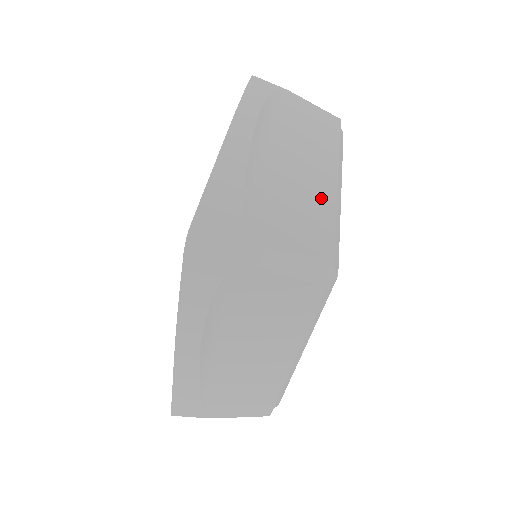
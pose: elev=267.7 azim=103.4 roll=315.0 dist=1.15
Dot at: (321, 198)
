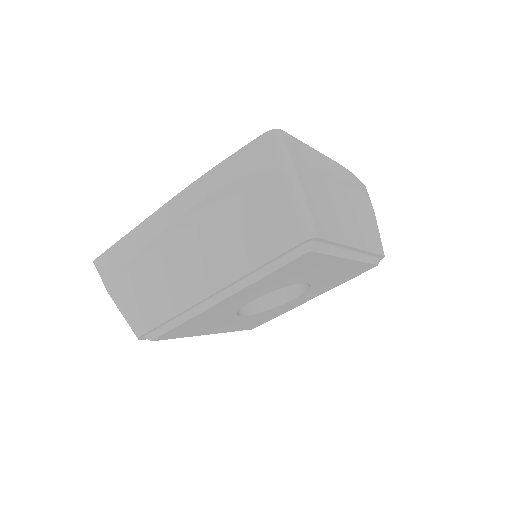
Dot at: (342, 232)
